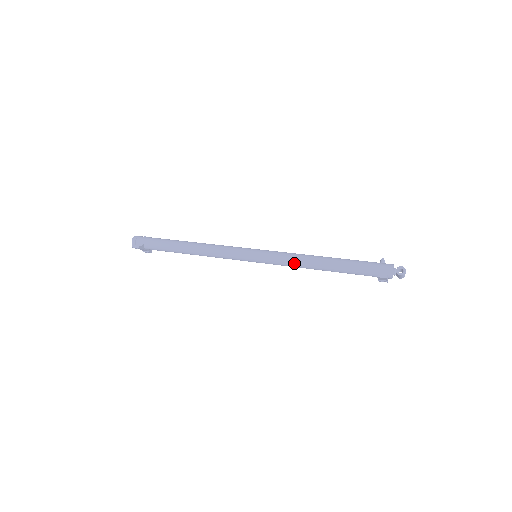
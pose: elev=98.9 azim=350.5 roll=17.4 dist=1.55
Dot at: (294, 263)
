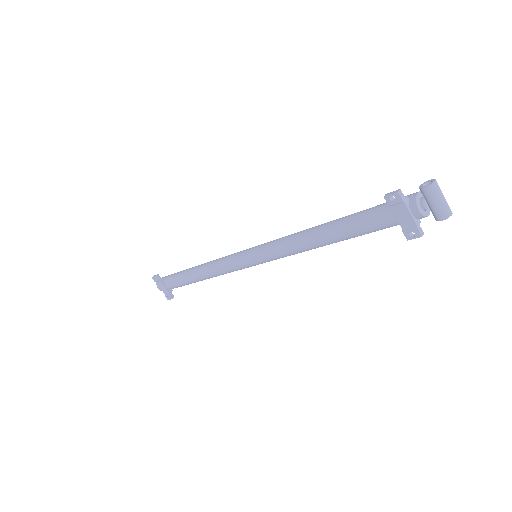
Dot at: (289, 239)
